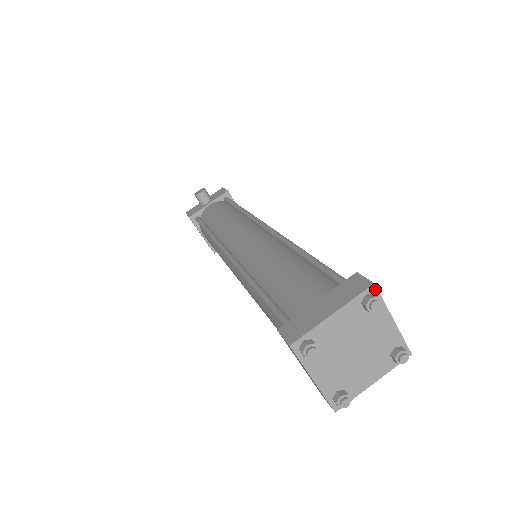
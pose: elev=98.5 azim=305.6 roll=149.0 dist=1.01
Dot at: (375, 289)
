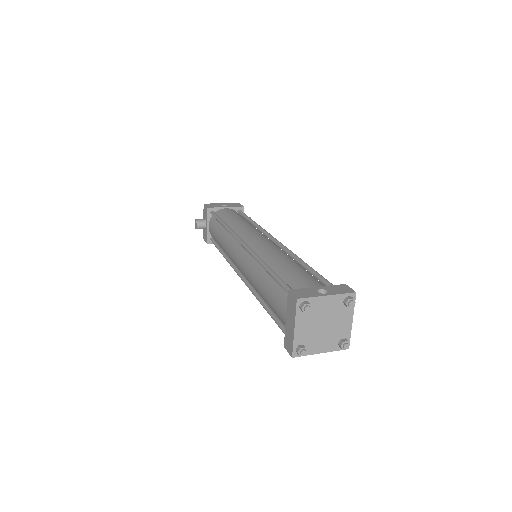
Dot at: (300, 300)
